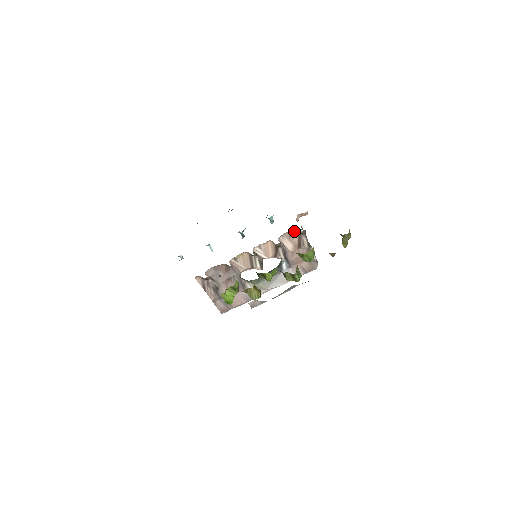
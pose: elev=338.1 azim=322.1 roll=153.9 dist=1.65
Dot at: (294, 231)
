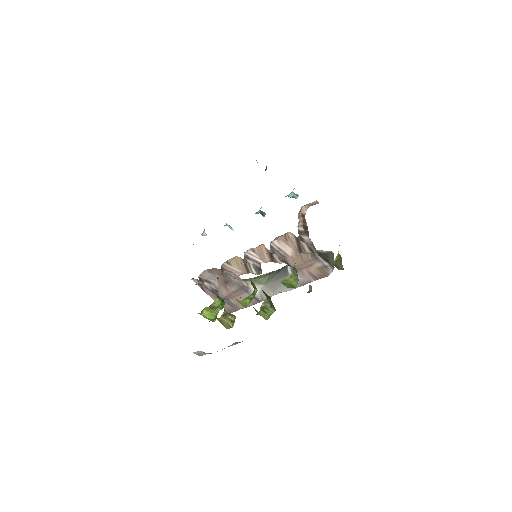
Dot at: (291, 233)
